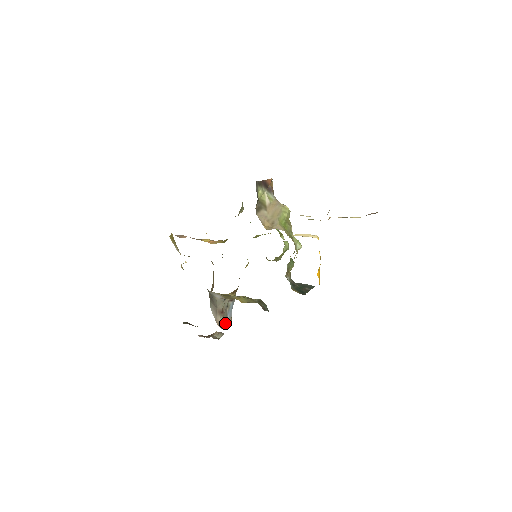
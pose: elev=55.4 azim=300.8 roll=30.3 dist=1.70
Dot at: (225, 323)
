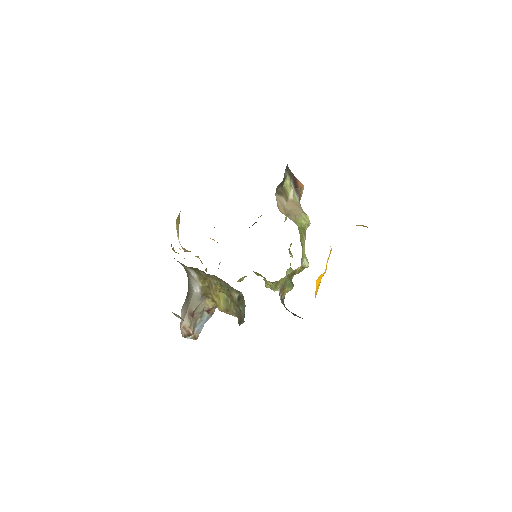
Dot at: (189, 333)
